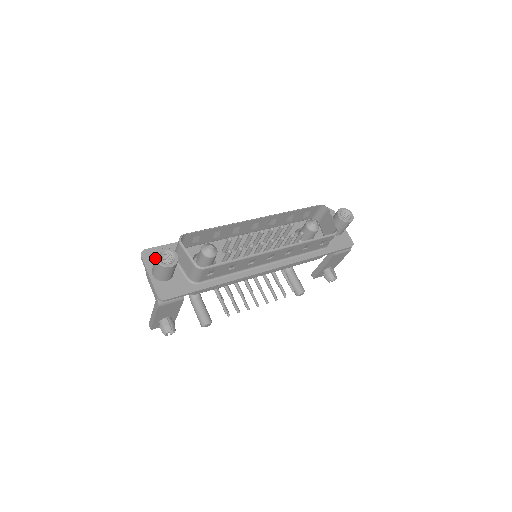
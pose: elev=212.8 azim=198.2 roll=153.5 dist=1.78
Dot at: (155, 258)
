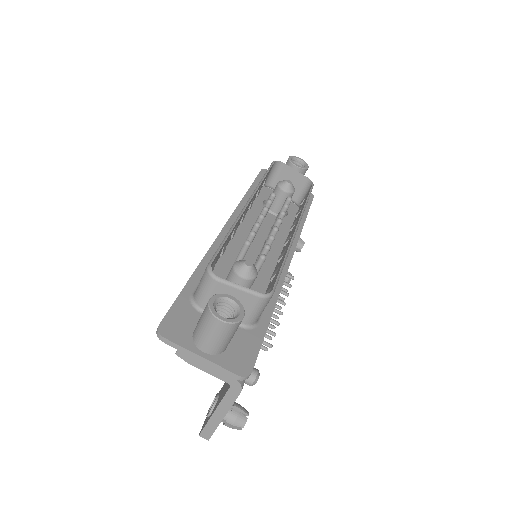
Dot at: (215, 320)
